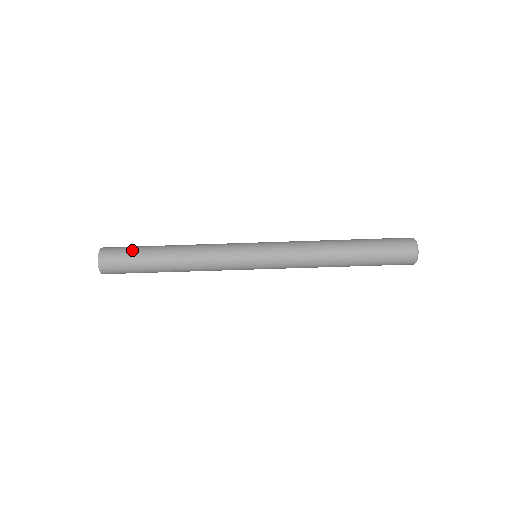
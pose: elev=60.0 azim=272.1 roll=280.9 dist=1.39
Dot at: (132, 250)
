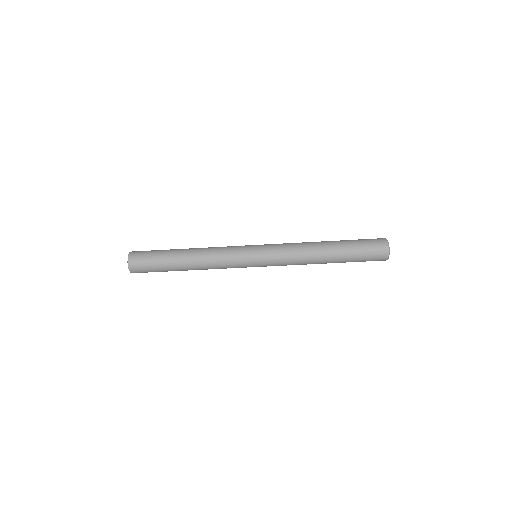
Dot at: (154, 258)
